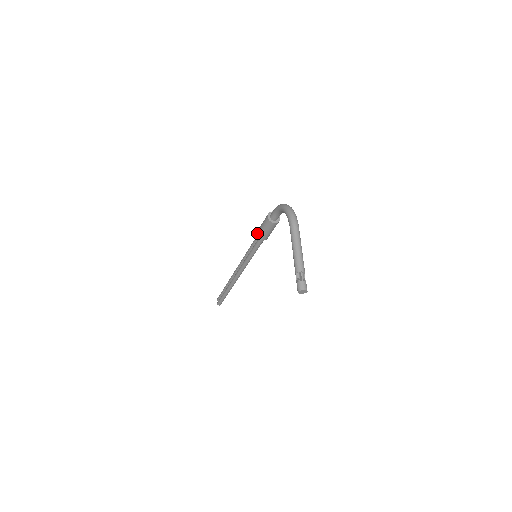
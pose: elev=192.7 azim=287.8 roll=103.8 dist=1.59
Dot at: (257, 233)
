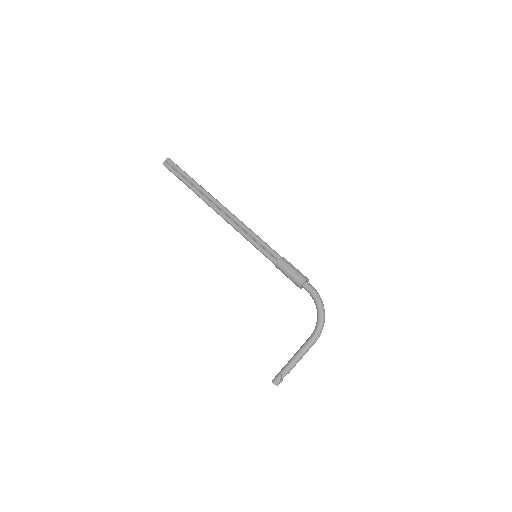
Dot at: (280, 263)
